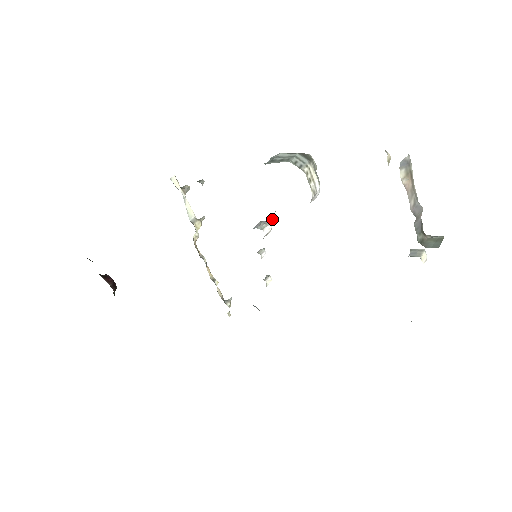
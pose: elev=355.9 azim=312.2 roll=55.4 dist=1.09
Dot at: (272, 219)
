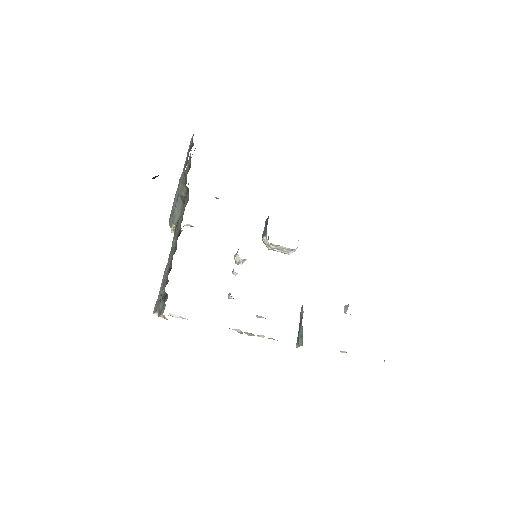
Dot at: occluded
